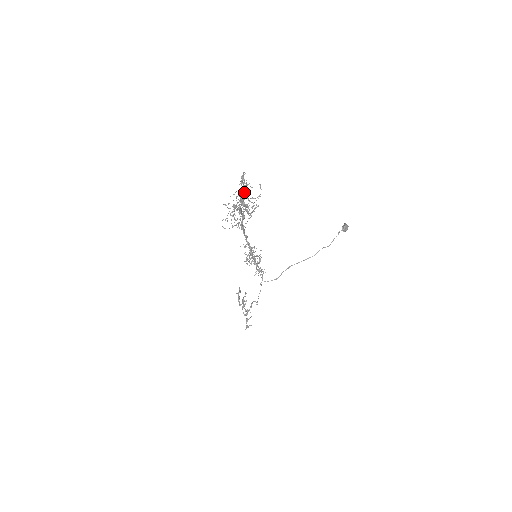
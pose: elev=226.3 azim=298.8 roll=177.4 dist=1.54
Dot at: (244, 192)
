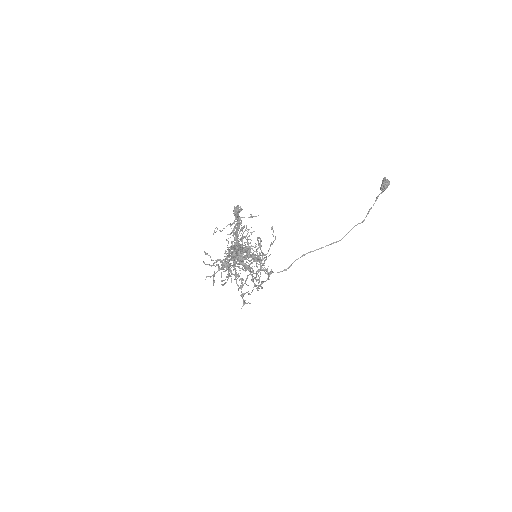
Dot at: occluded
